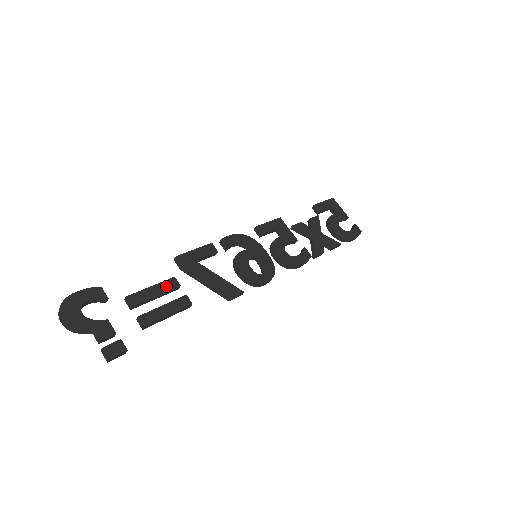
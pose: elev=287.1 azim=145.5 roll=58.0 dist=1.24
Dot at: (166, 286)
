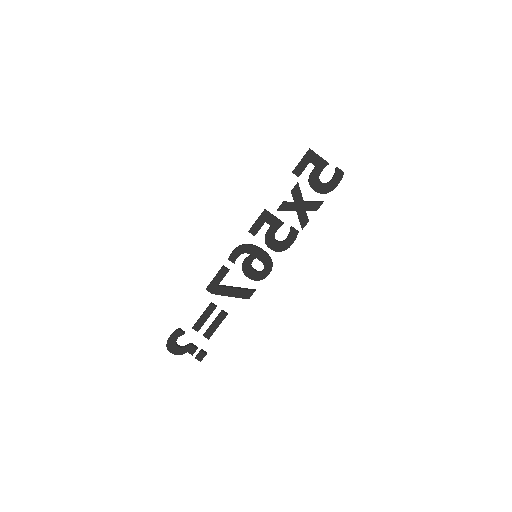
Dot at: (209, 312)
